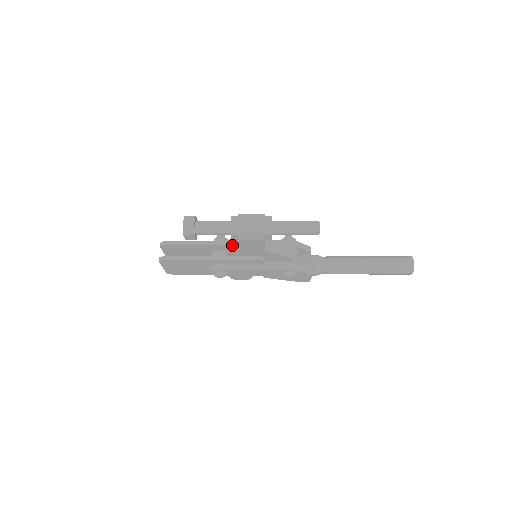
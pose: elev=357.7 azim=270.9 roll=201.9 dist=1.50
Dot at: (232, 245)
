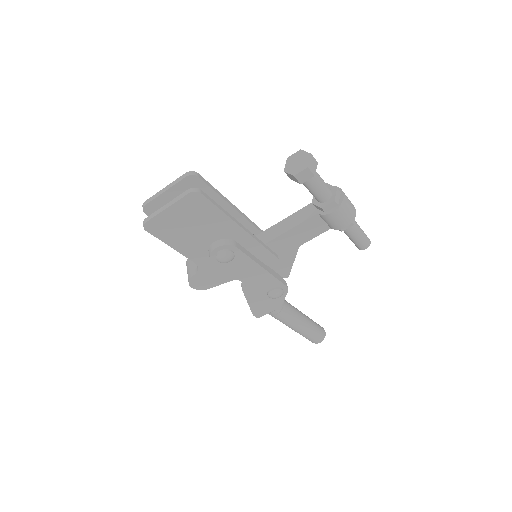
Dot at: (253, 227)
